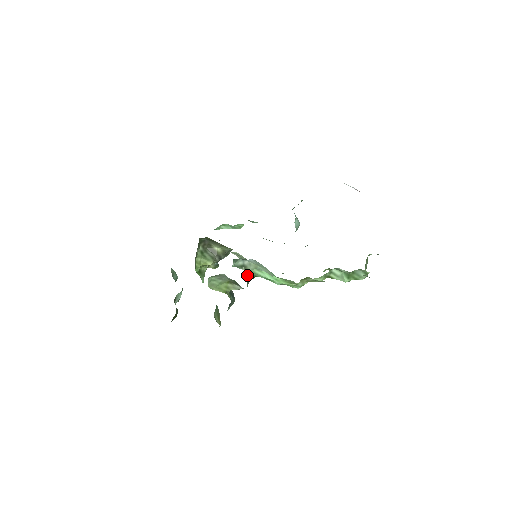
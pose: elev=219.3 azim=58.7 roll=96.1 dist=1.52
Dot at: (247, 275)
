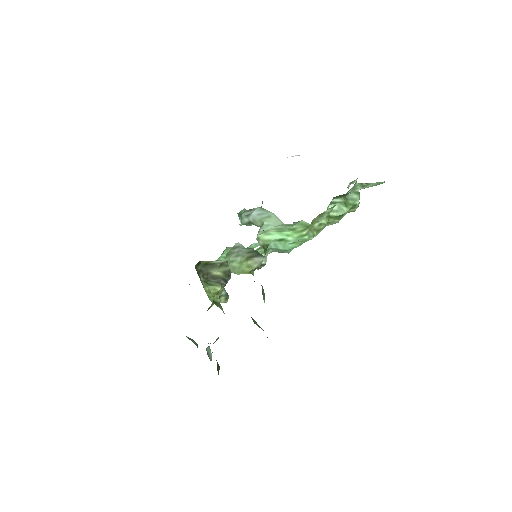
Dot at: occluded
